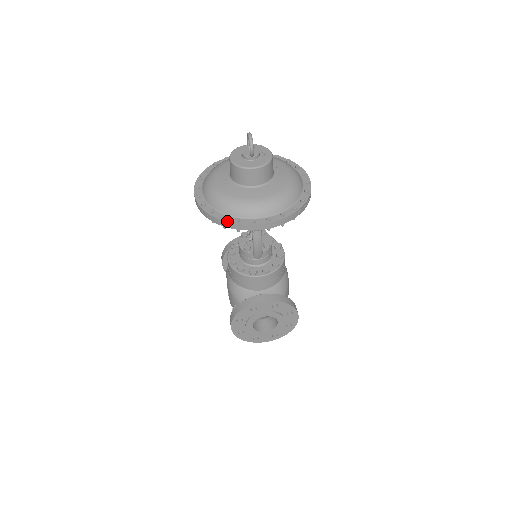
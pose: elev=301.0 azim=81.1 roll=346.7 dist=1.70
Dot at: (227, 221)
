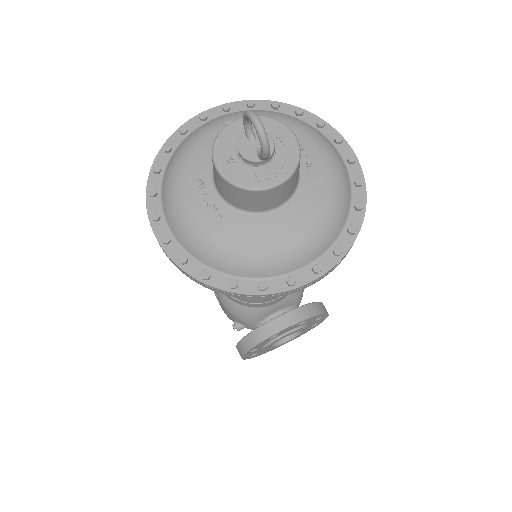
Dot at: (243, 292)
